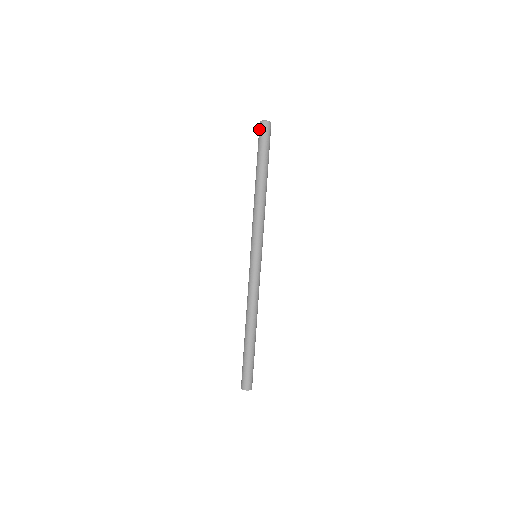
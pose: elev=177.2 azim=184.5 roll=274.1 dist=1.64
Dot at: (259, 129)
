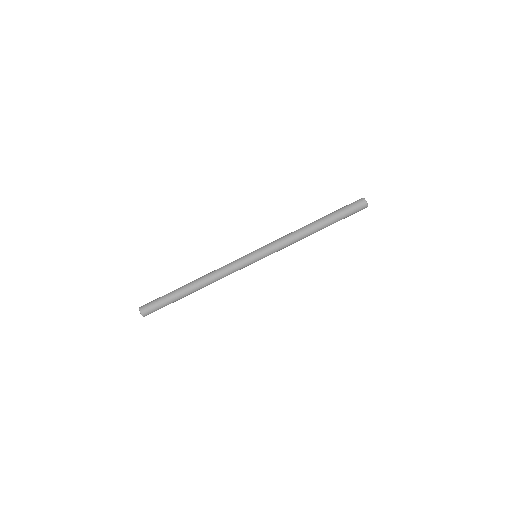
Dot at: (357, 200)
